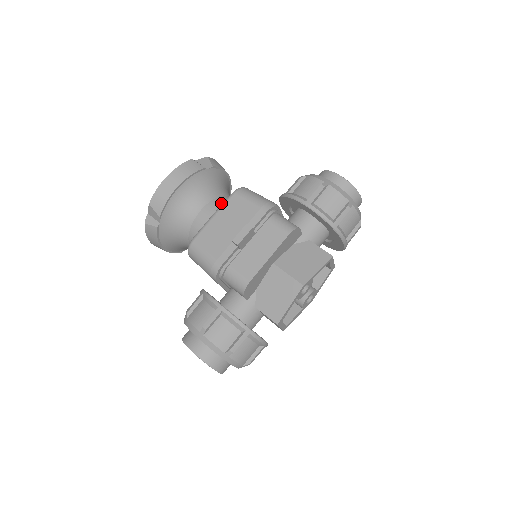
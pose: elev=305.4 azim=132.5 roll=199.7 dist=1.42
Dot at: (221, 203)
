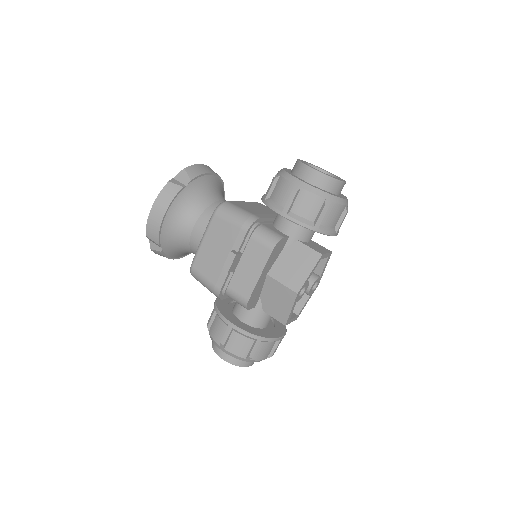
Dot at: (208, 218)
